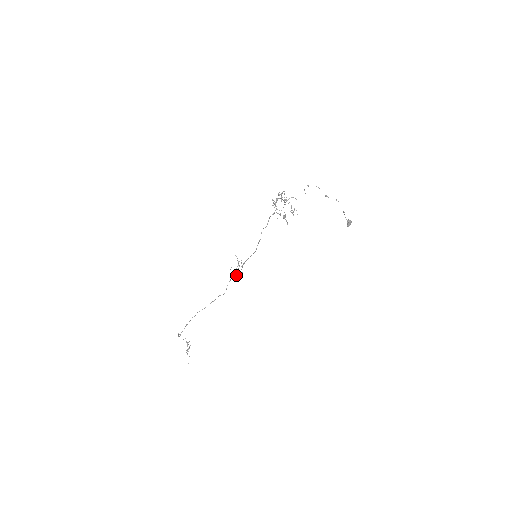
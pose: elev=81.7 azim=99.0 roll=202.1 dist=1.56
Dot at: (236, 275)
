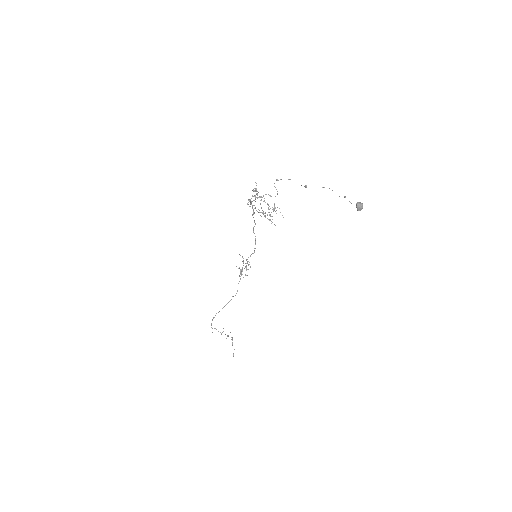
Dot at: occluded
